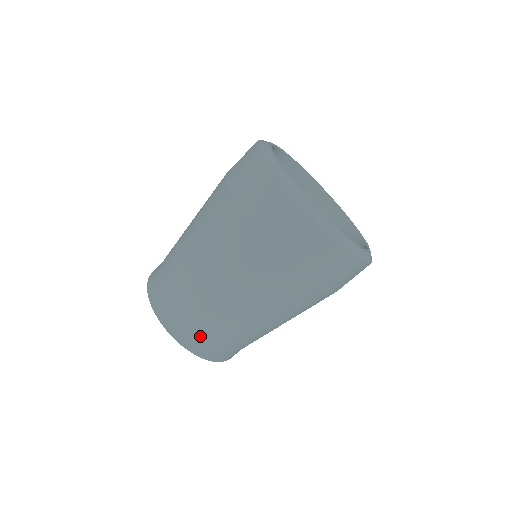
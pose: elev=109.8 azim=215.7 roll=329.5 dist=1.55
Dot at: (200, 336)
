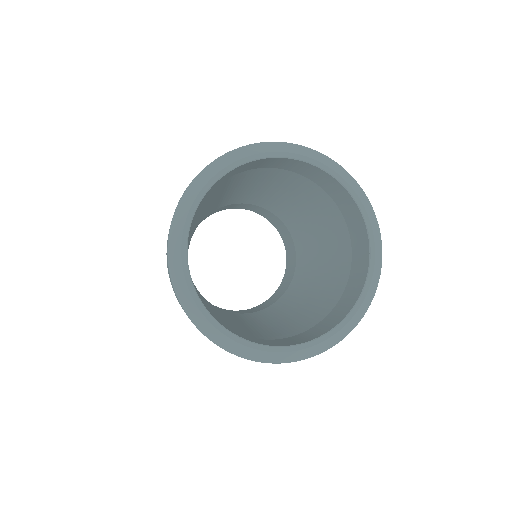
Dot at: occluded
